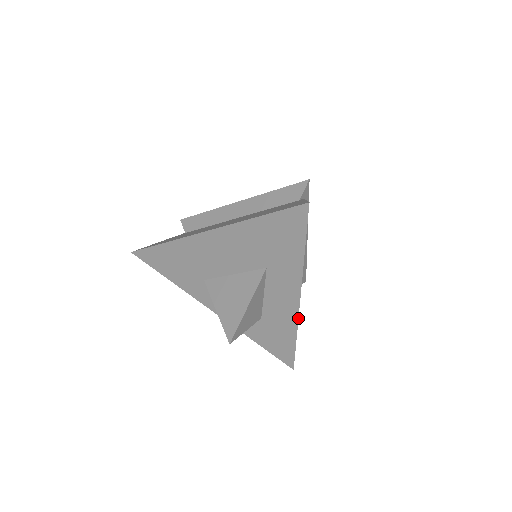
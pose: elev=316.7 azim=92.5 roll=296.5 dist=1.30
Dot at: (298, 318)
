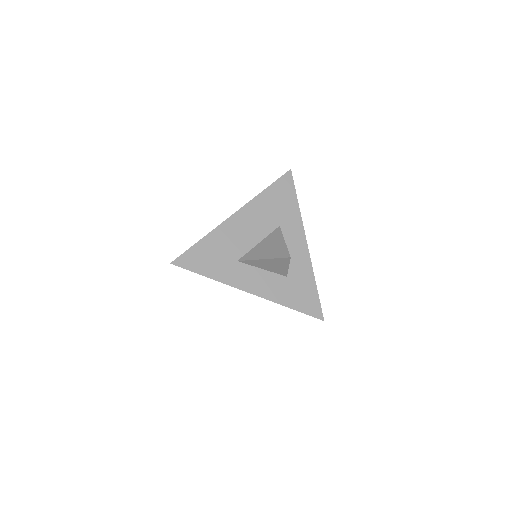
Dot at: occluded
